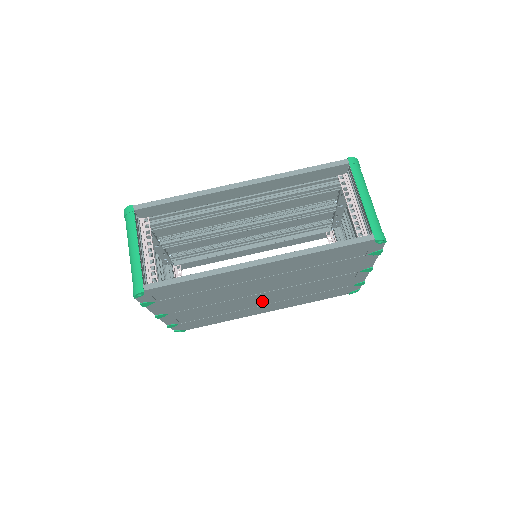
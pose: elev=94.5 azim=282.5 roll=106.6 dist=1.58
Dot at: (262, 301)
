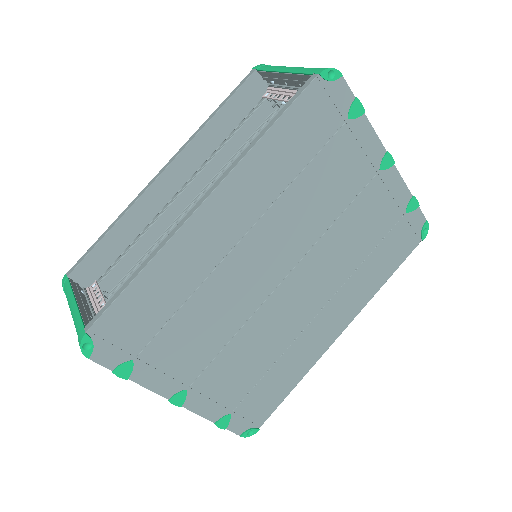
Dot at: (304, 305)
